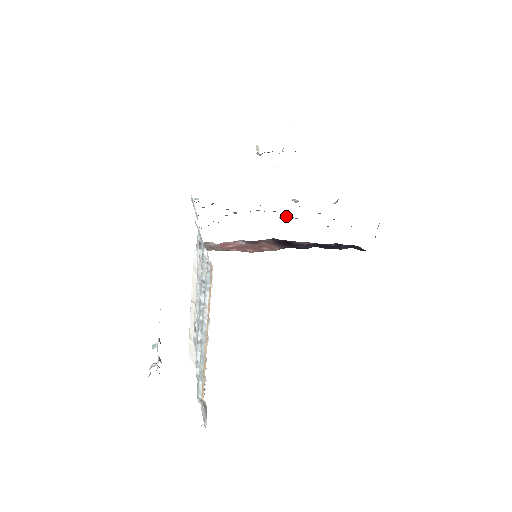
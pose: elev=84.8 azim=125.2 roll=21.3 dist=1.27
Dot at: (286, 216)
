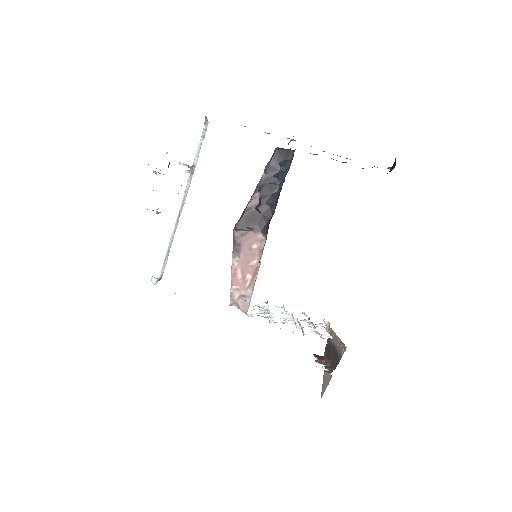
Dot at: occluded
